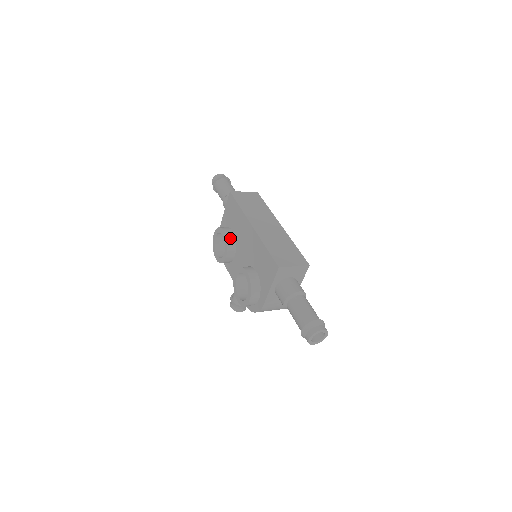
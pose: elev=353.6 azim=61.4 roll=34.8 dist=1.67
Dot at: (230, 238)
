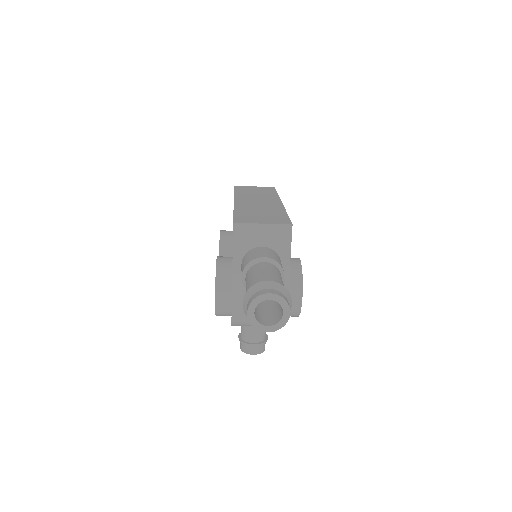
Dot at: (225, 237)
